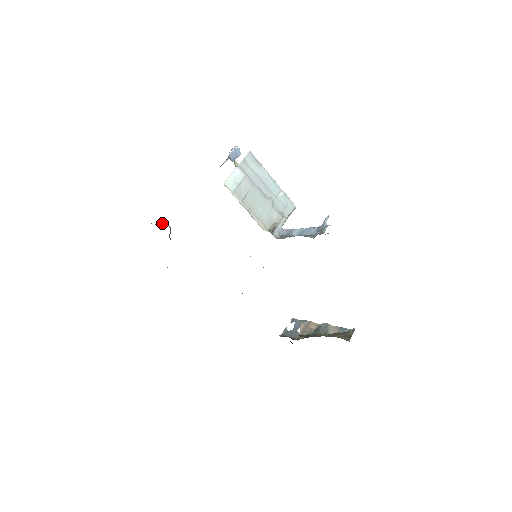
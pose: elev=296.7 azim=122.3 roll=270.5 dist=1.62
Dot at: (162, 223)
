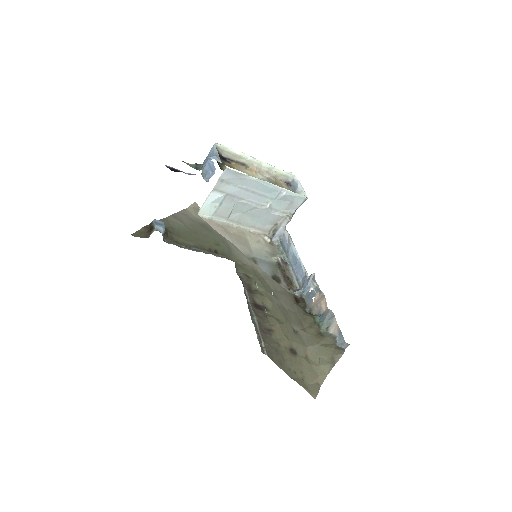
Dot at: (151, 231)
